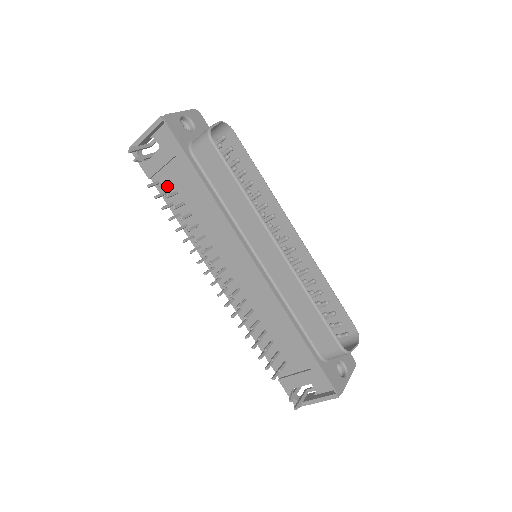
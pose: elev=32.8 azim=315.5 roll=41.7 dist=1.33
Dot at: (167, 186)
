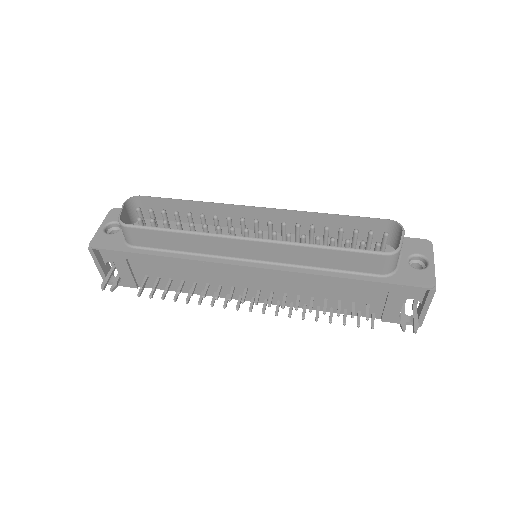
Dot at: (150, 280)
